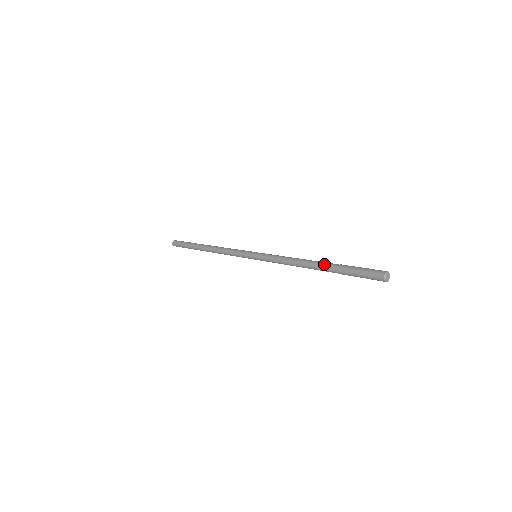
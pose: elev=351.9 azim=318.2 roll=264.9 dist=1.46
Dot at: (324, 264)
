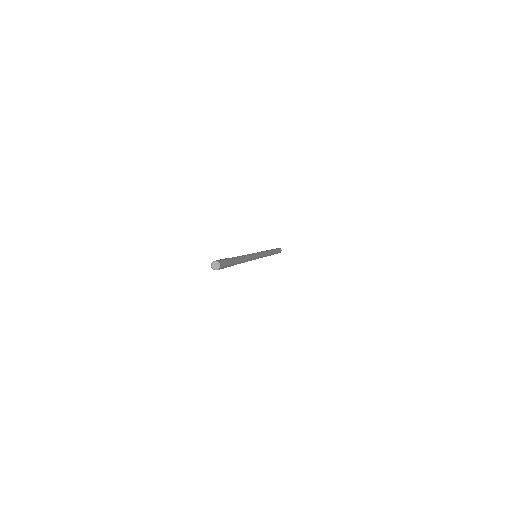
Dot at: occluded
